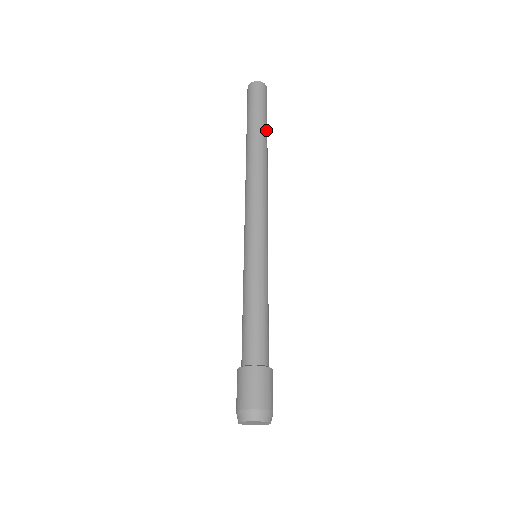
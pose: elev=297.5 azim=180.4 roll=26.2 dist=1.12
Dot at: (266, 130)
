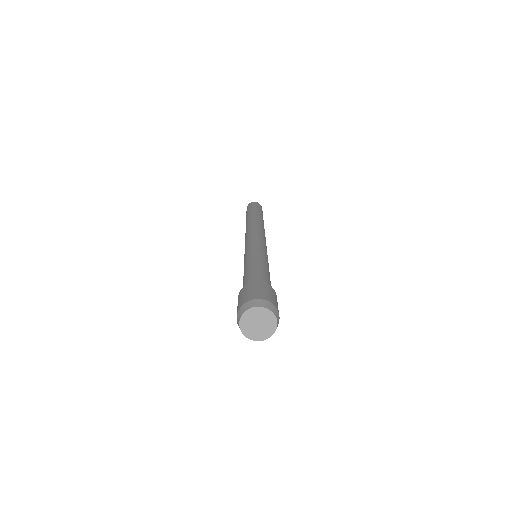
Dot at: (258, 213)
